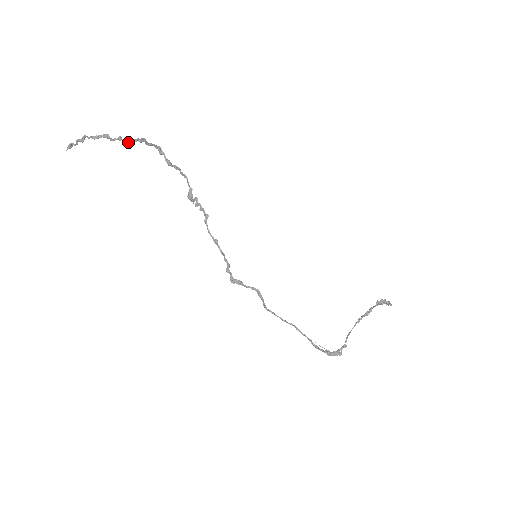
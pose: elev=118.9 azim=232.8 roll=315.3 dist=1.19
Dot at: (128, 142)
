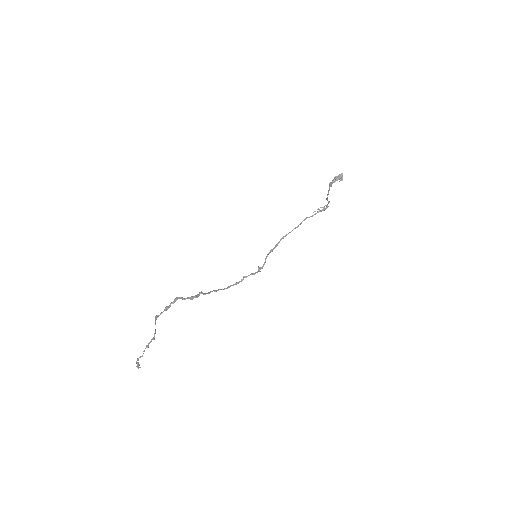
Dot at: occluded
